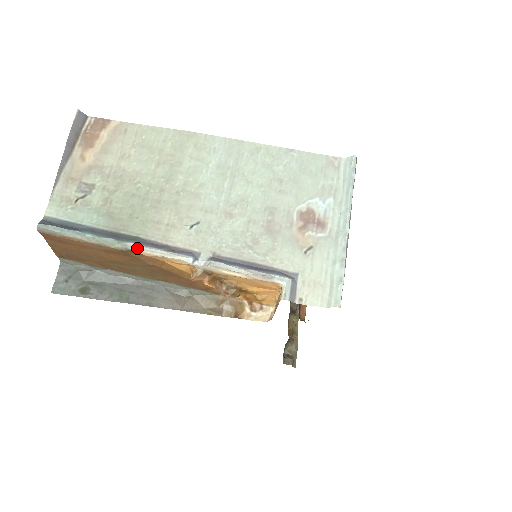
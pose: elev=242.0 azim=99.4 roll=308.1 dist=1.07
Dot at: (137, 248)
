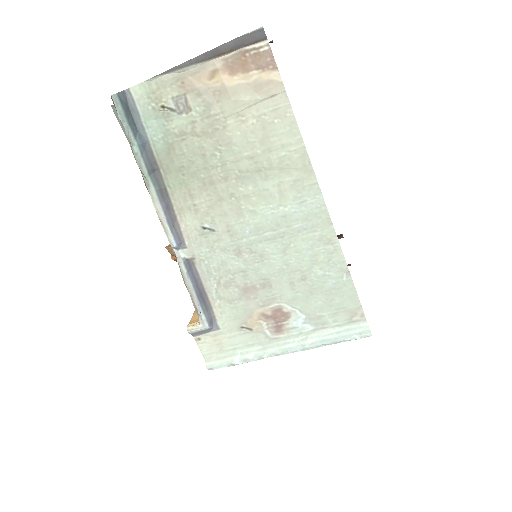
Dot at: (152, 197)
